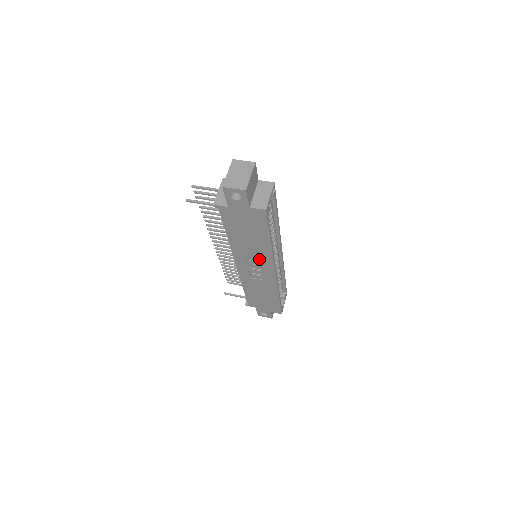
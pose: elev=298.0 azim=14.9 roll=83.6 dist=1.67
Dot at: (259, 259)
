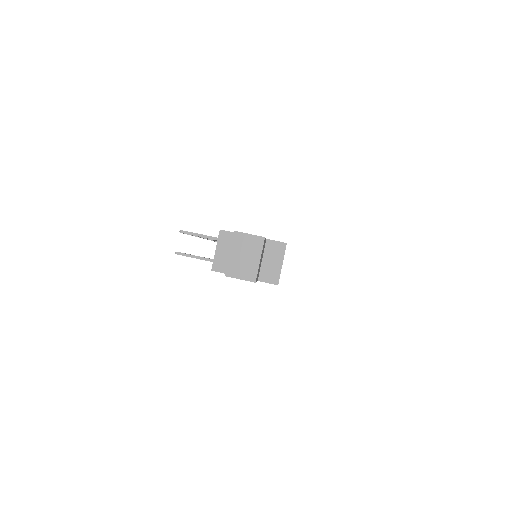
Dot at: occluded
